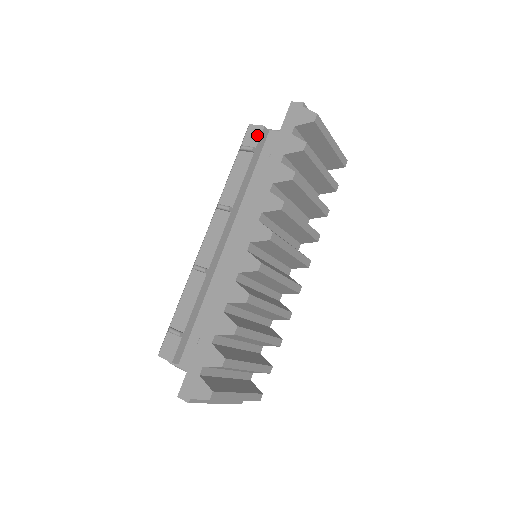
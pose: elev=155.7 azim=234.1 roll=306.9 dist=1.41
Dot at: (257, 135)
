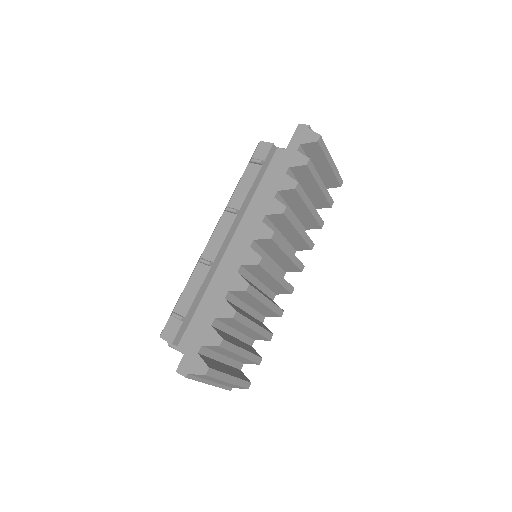
Dot at: (266, 150)
